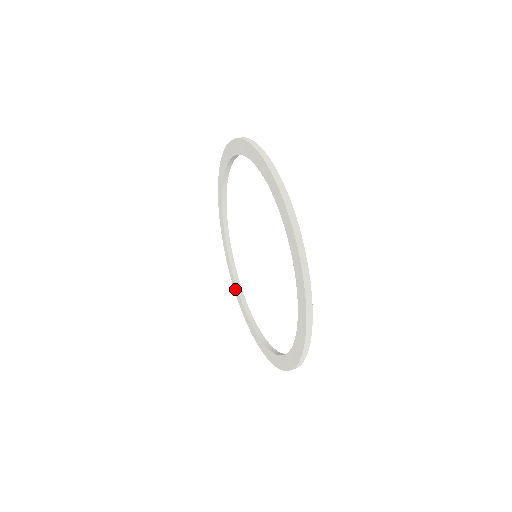
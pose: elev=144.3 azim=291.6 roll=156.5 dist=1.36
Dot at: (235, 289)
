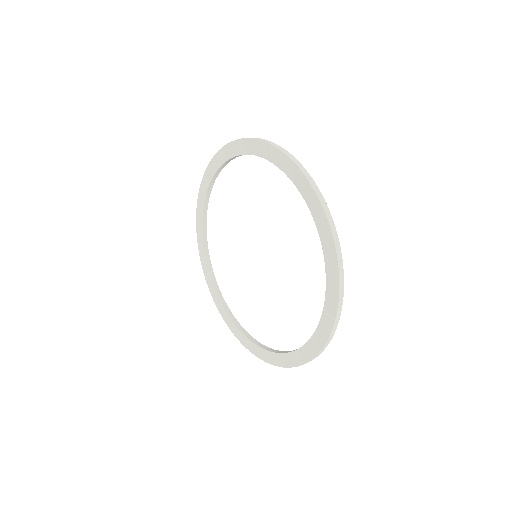
Dot at: (199, 240)
